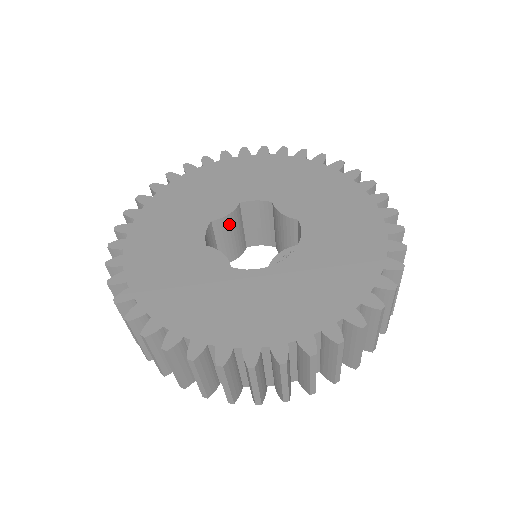
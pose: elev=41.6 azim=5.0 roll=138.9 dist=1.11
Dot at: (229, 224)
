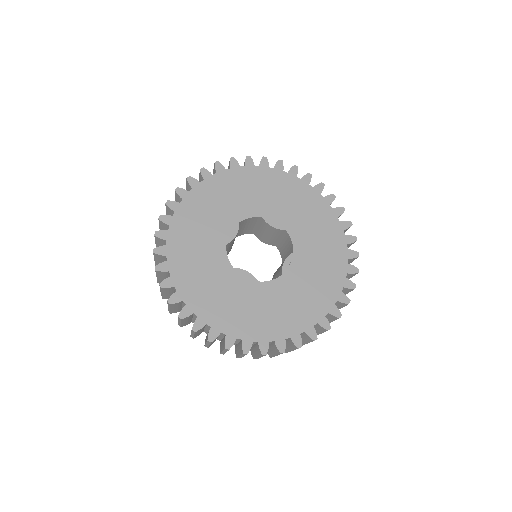
Dot at: (234, 239)
